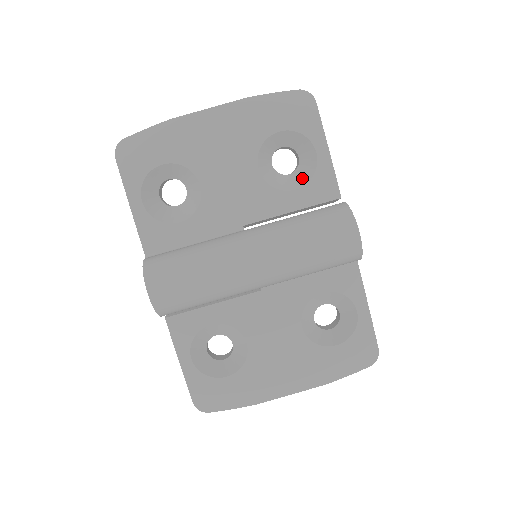
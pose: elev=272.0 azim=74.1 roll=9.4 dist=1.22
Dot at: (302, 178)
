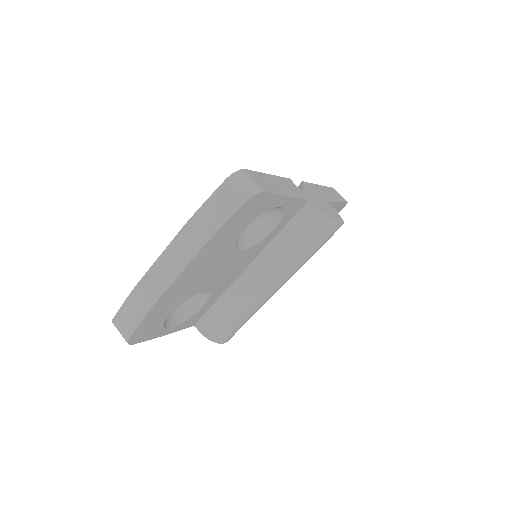
Dot at: (272, 218)
